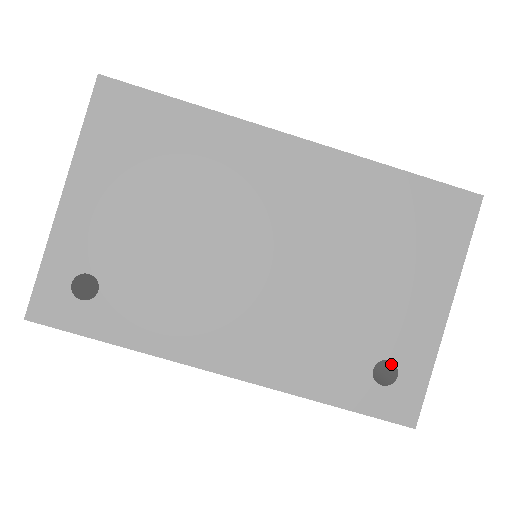
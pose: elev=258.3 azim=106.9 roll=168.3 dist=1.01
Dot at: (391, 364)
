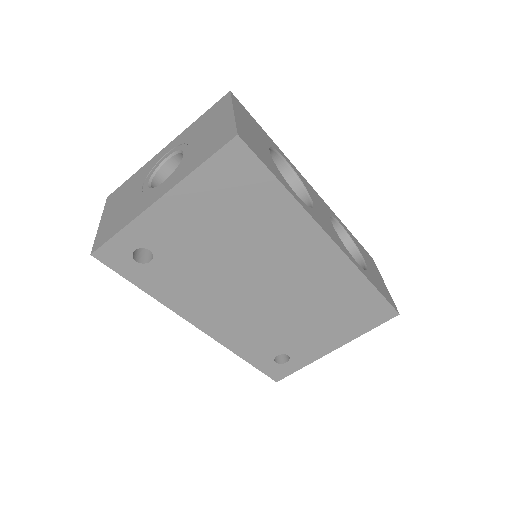
Dot at: occluded
